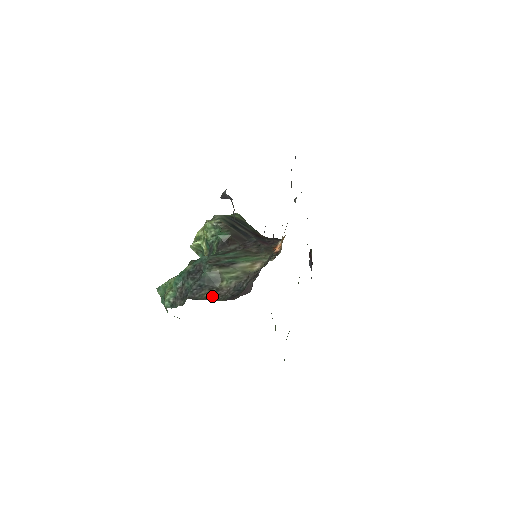
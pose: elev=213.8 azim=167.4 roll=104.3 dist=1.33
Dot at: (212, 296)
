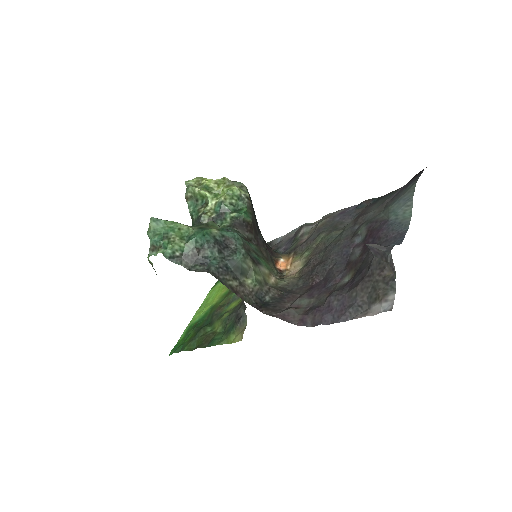
Dot at: (236, 289)
